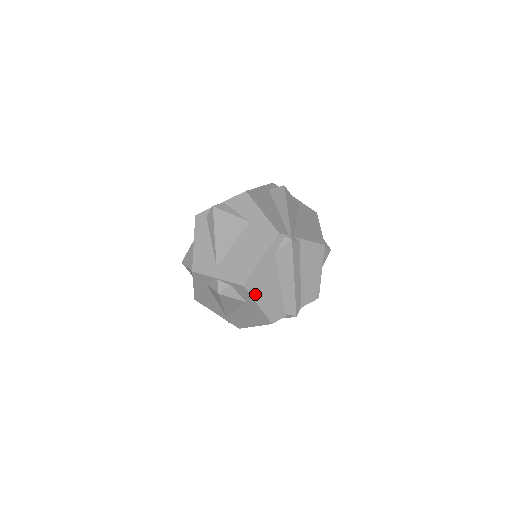
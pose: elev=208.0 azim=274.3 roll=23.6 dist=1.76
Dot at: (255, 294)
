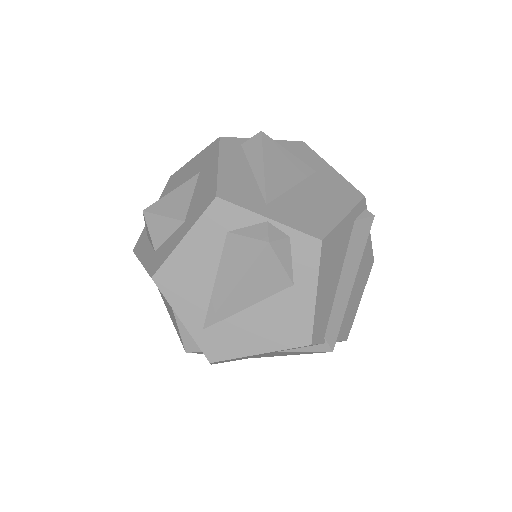
Dot at: (322, 269)
